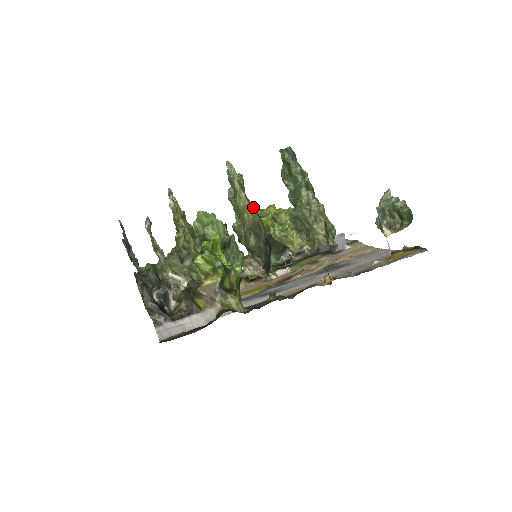
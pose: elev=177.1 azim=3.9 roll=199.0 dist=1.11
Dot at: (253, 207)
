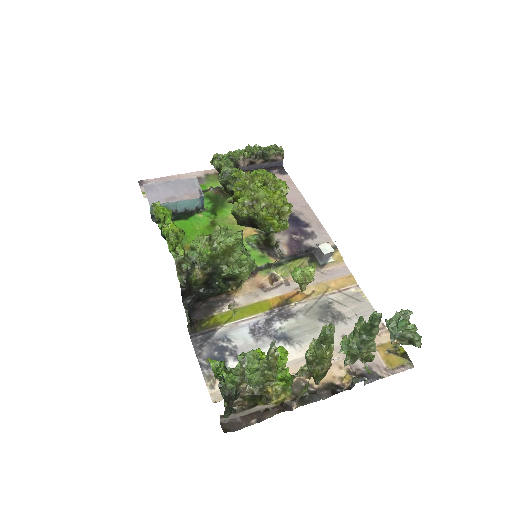
Dot at: occluded
